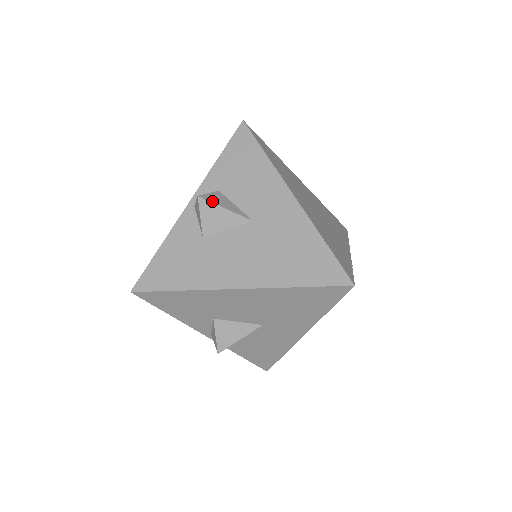
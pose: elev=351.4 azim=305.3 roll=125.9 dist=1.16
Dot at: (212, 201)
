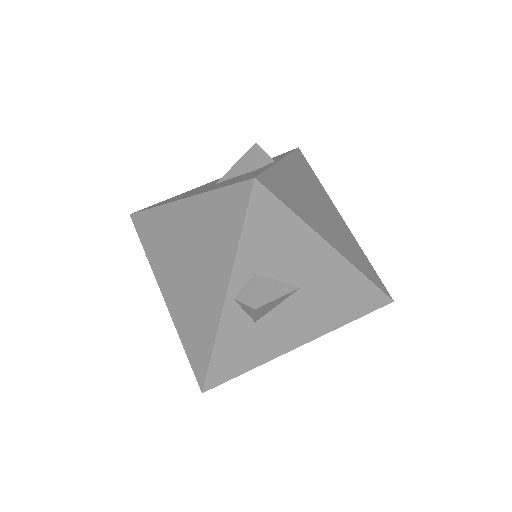
Dot at: (266, 301)
